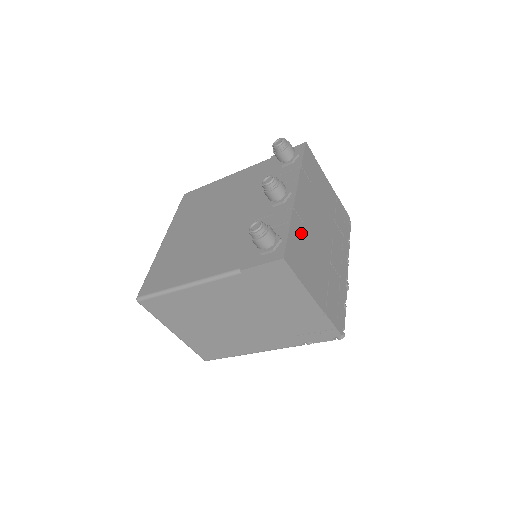
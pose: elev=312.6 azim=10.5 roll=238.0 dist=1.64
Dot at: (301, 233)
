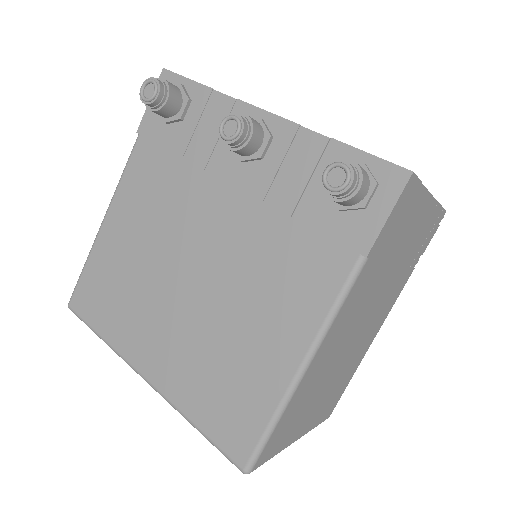
Dot at: occluded
